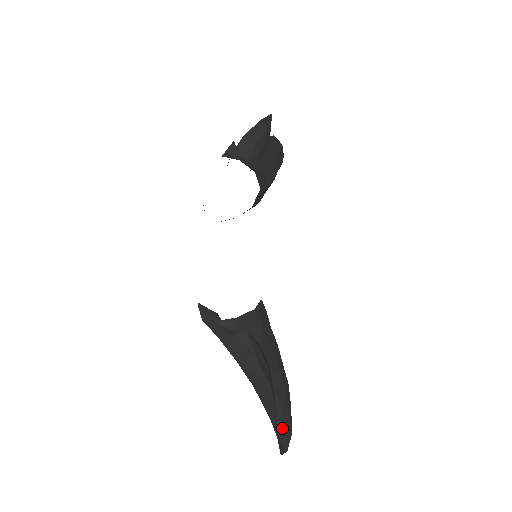
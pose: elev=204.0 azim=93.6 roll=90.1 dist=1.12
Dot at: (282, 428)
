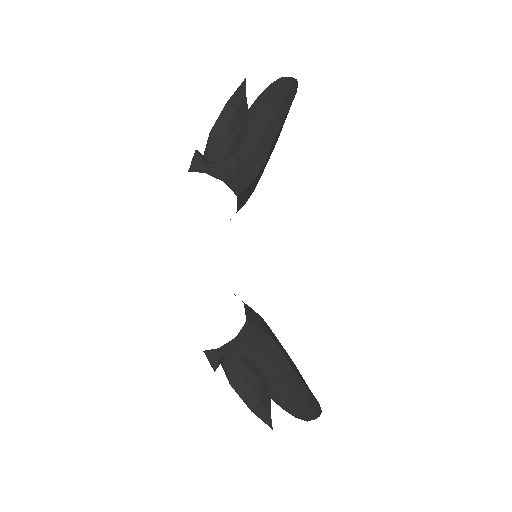
Dot at: (297, 413)
